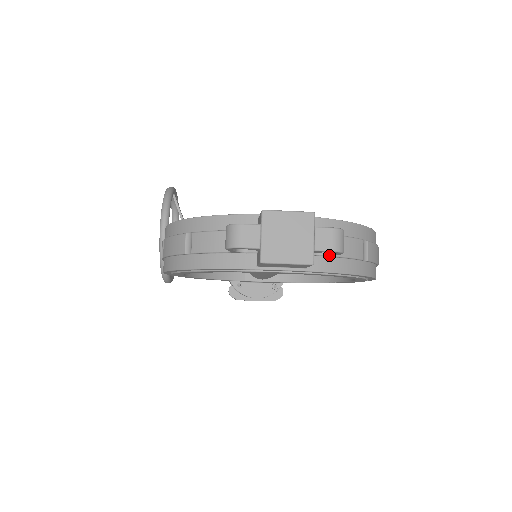
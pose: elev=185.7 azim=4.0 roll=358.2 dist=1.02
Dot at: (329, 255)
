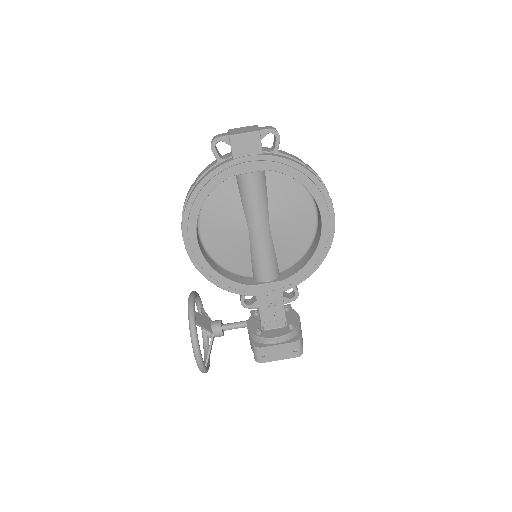
Dot at: (275, 148)
